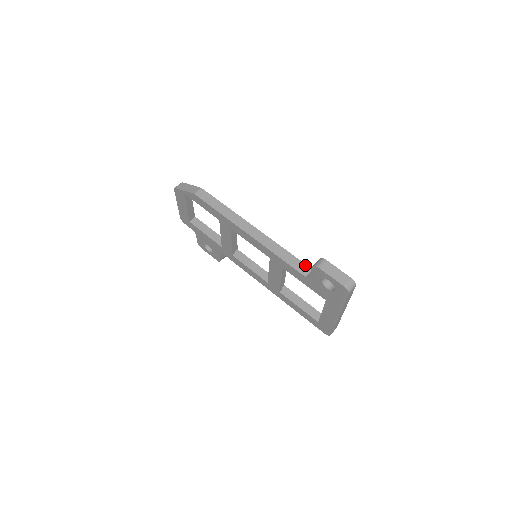
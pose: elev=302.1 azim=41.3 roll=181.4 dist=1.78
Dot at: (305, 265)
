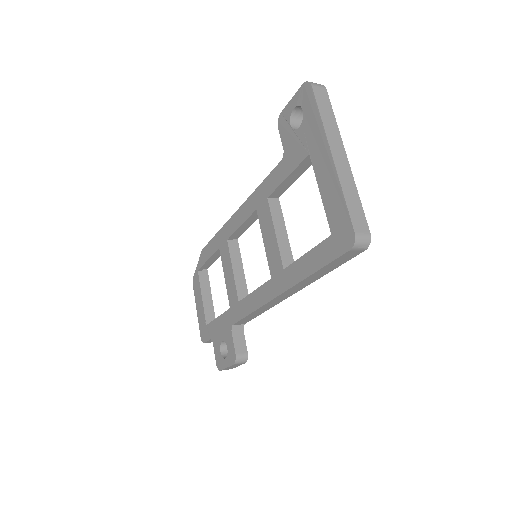
Dot at: occluded
